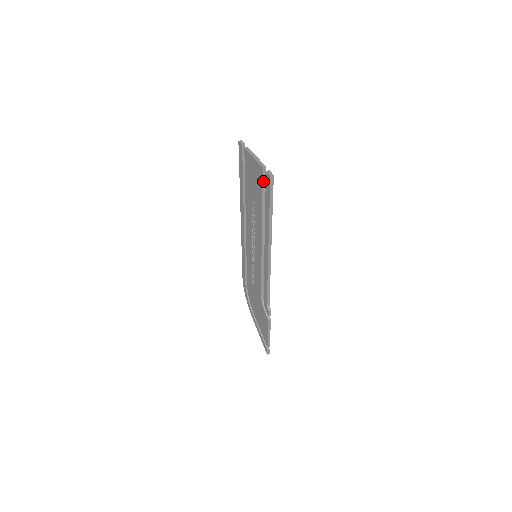
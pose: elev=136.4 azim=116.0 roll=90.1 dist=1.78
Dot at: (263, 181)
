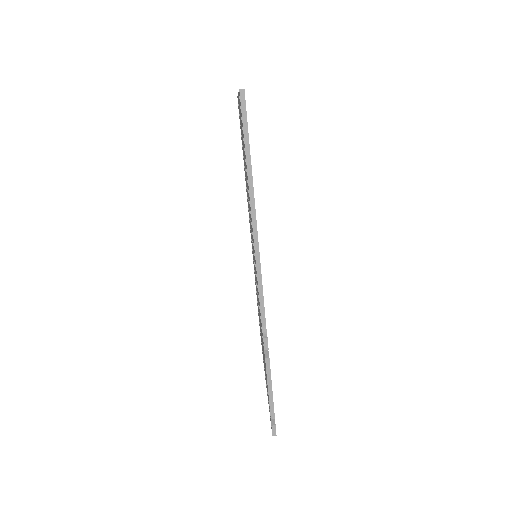
Dot at: occluded
